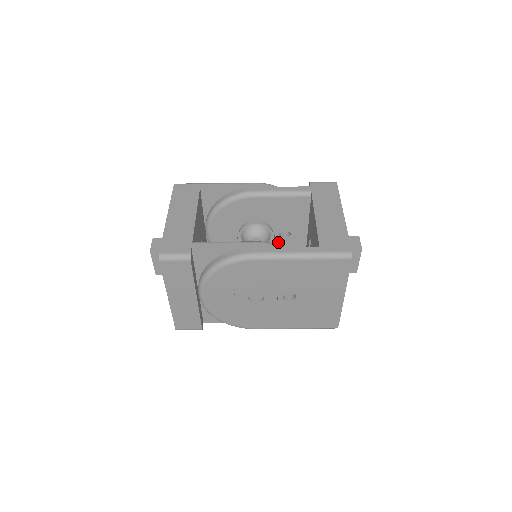
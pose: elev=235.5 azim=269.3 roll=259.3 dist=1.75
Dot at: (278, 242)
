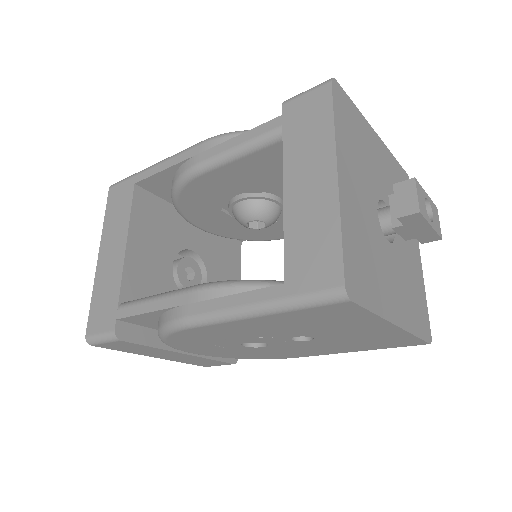
Dot at: occluded
